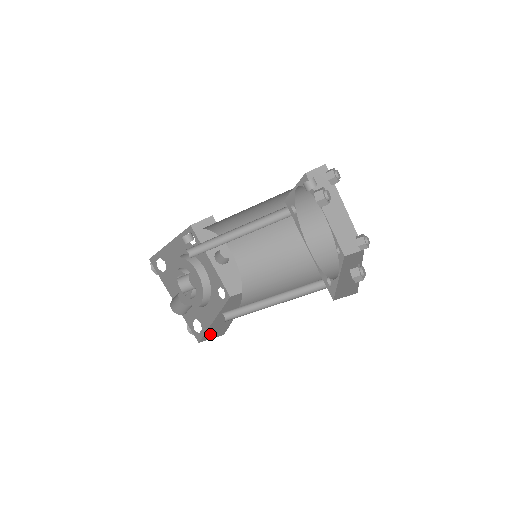
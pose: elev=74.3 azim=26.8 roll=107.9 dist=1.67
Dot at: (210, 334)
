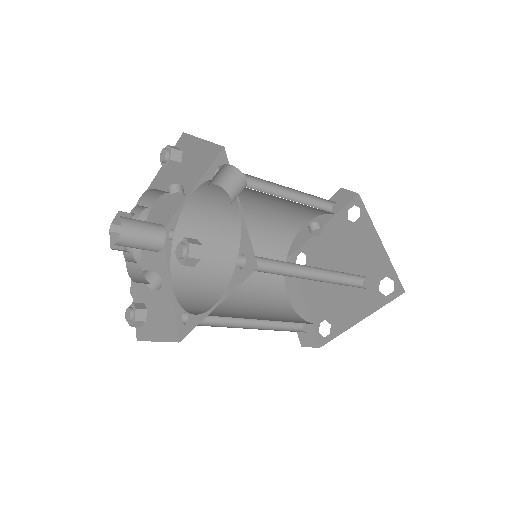
Dot at: occluded
